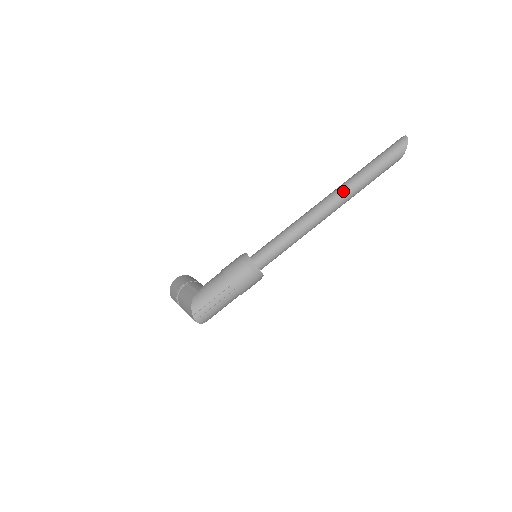
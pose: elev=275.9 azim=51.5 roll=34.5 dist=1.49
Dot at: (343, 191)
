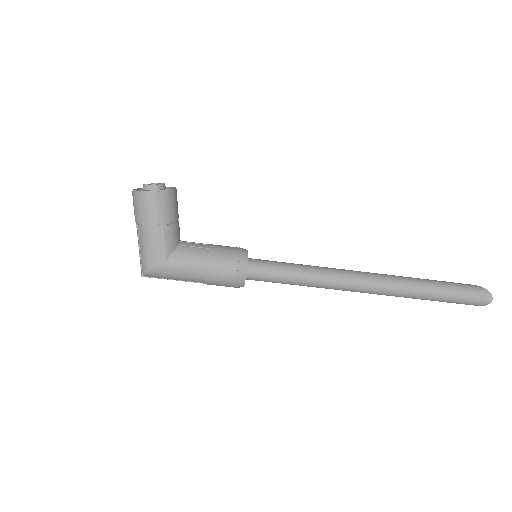
Dot at: (386, 294)
